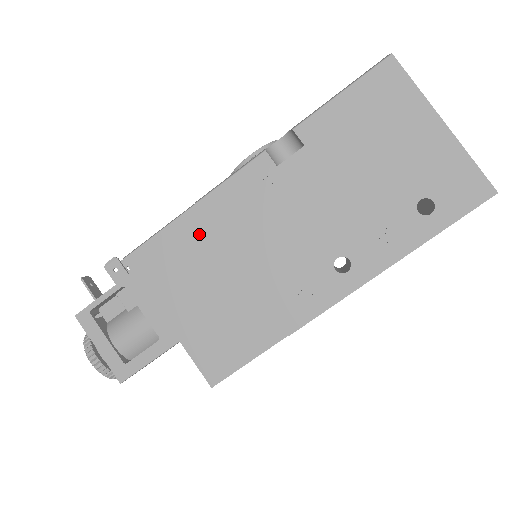
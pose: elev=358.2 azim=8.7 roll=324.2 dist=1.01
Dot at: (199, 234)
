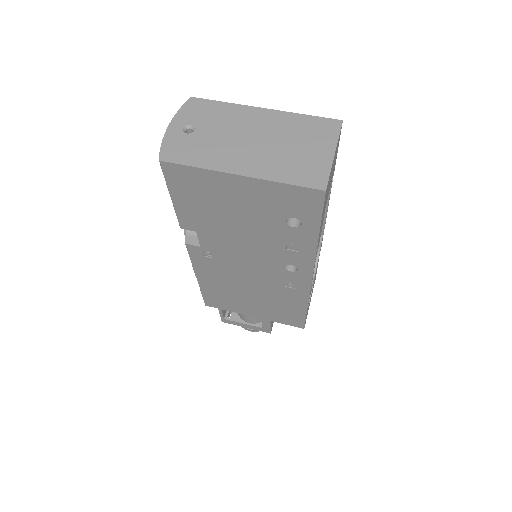
Dot at: (215, 286)
